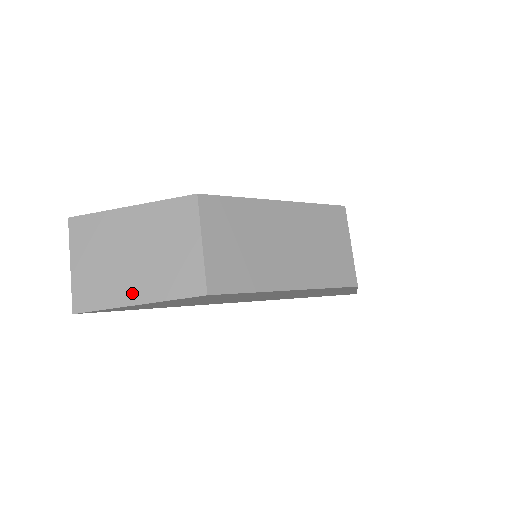
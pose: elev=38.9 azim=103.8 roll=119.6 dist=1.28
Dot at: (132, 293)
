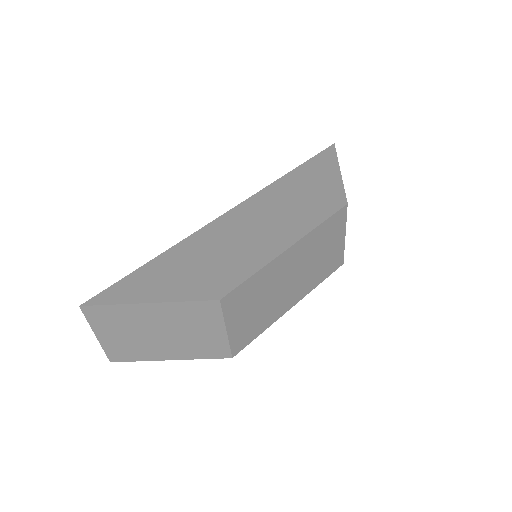
Dot at: (164, 354)
